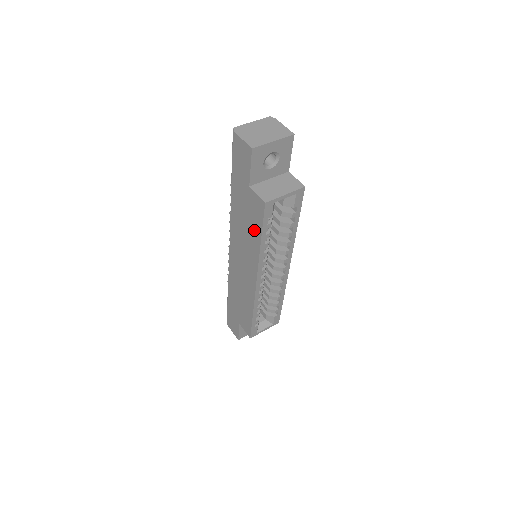
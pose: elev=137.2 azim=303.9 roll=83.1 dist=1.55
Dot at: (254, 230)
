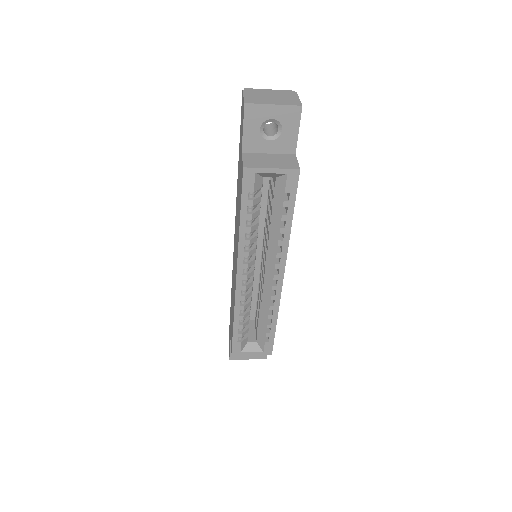
Dot at: (239, 207)
